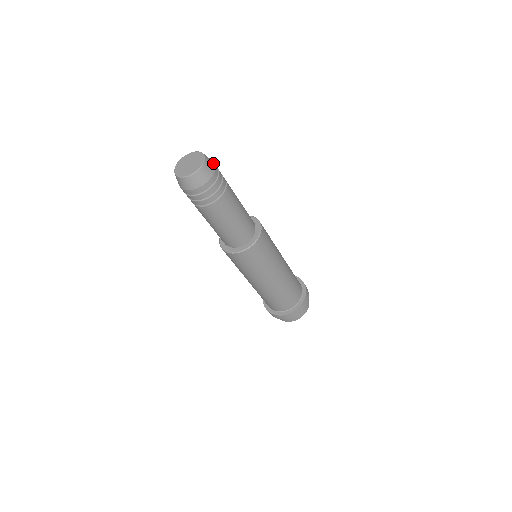
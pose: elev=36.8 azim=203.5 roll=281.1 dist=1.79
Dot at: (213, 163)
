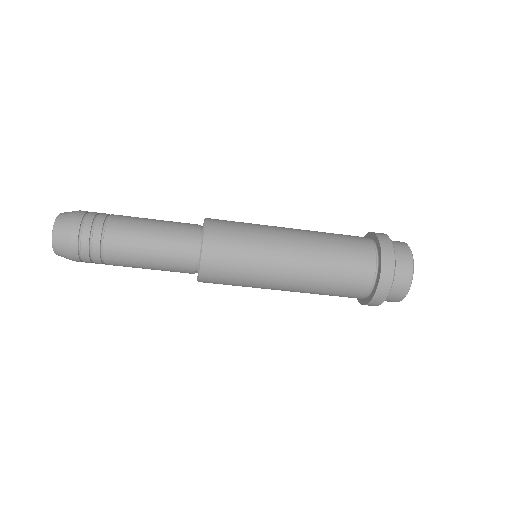
Dot at: (71, 216)
